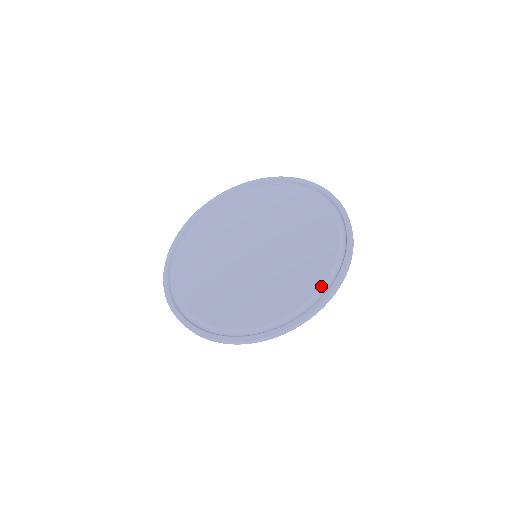
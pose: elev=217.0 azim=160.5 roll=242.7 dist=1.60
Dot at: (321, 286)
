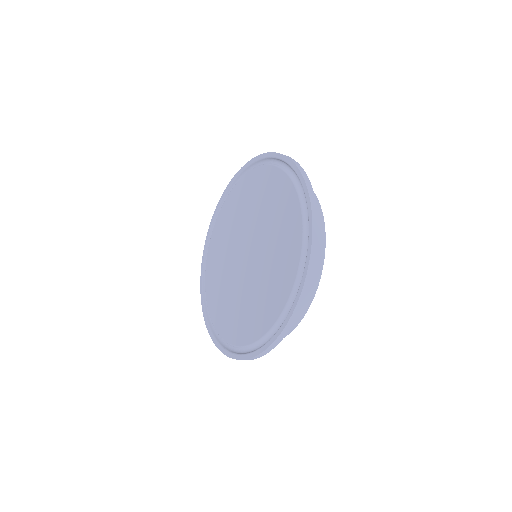
Dot at: (294, 282)
